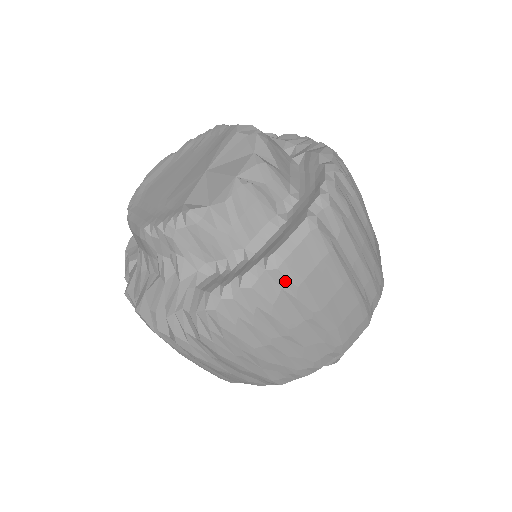
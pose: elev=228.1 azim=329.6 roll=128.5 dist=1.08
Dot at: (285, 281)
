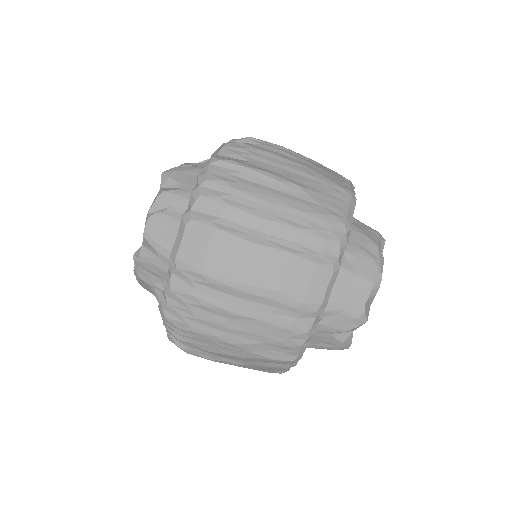
Dot at: (189, 274)
